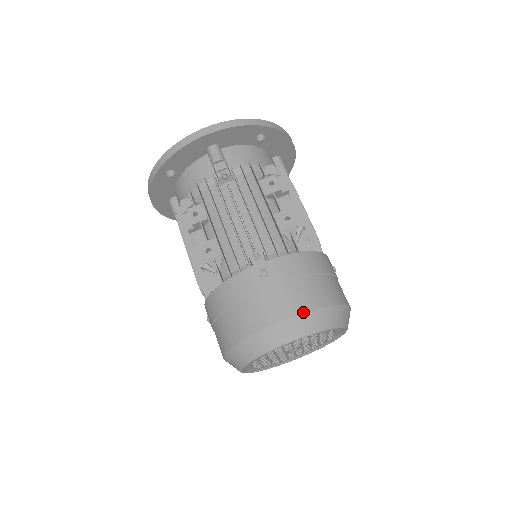
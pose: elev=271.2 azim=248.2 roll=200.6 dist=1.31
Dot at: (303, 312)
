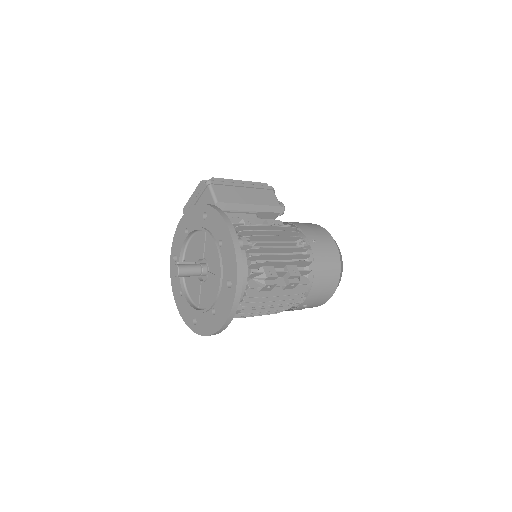
Dot at: (332, 295)
